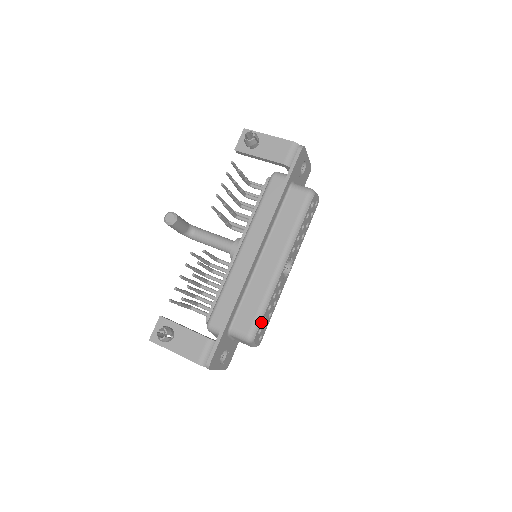
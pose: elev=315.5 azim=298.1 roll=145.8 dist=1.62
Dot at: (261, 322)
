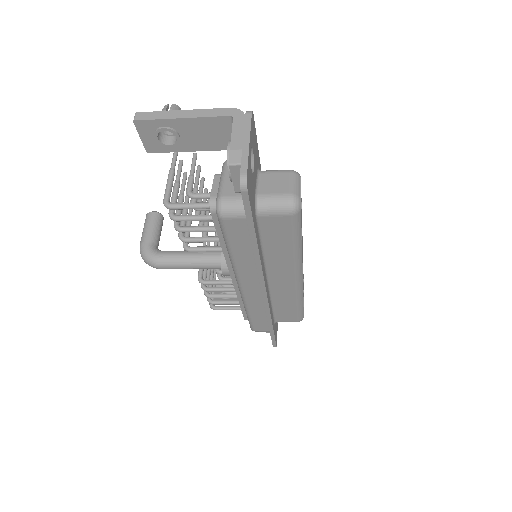
Dot at: occluded
